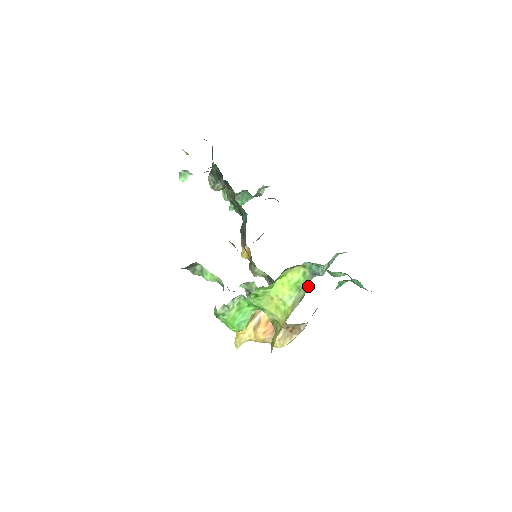
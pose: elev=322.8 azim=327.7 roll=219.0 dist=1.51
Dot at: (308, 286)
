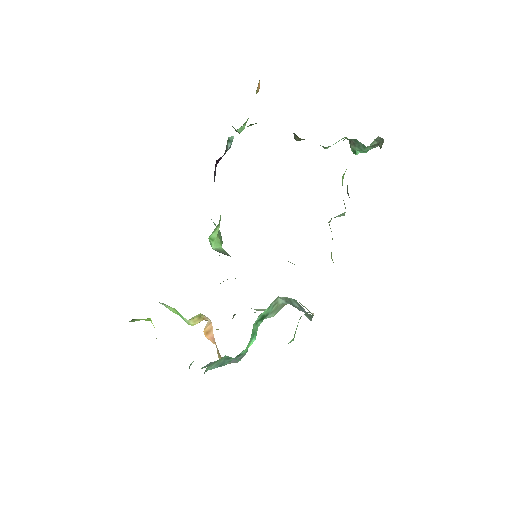
Dot at: occluded
